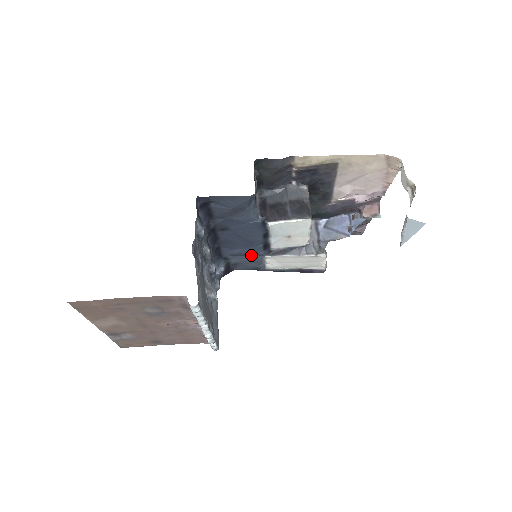
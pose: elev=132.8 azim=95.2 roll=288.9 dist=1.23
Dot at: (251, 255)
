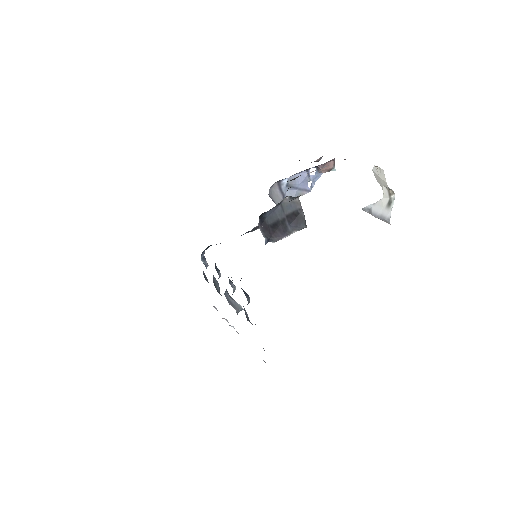
Dot at: occluded
